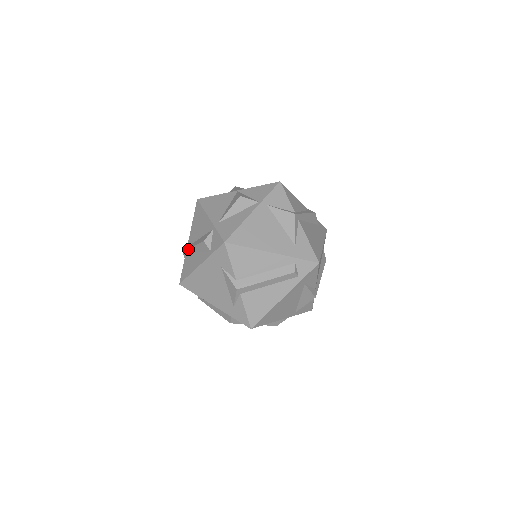
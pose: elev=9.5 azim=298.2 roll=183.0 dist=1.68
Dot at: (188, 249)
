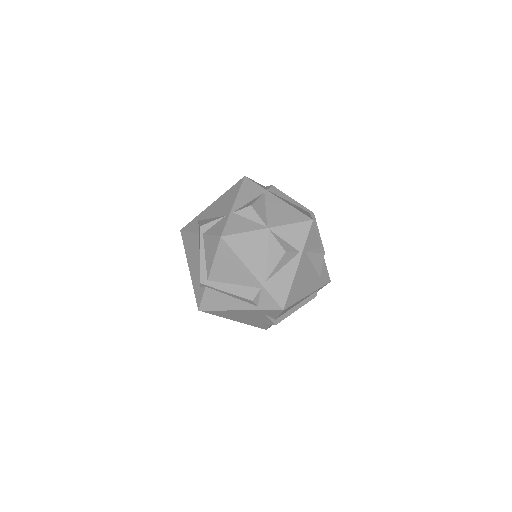
Dot at: (215, 289)
